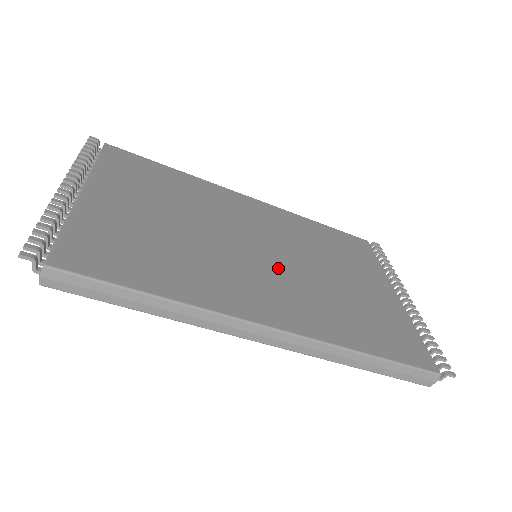
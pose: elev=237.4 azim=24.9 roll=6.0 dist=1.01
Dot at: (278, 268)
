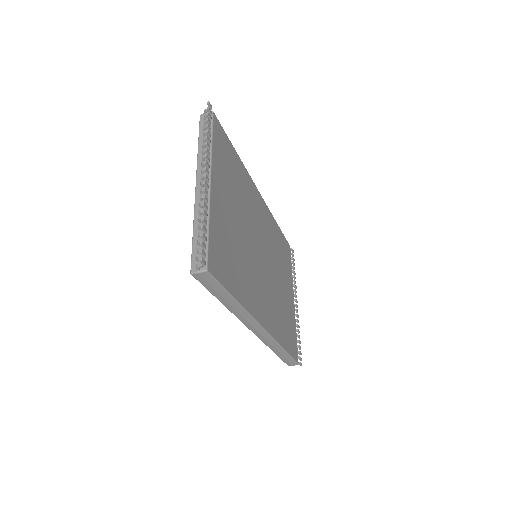
Dot at: (266, 275)
